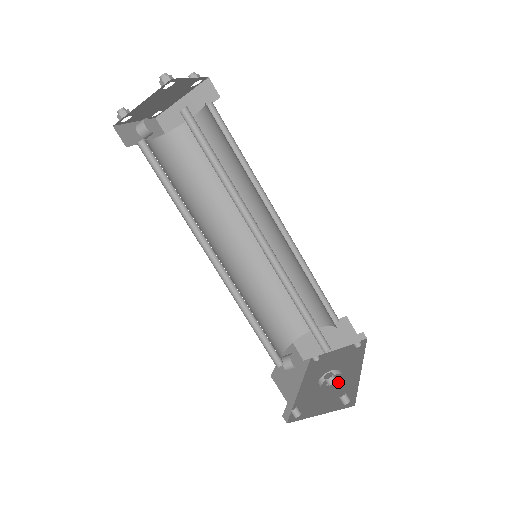
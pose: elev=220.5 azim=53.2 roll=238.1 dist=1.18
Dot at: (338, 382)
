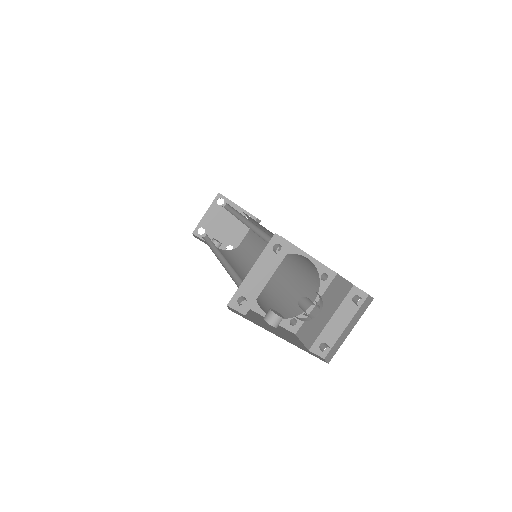
Dot at: occluded
